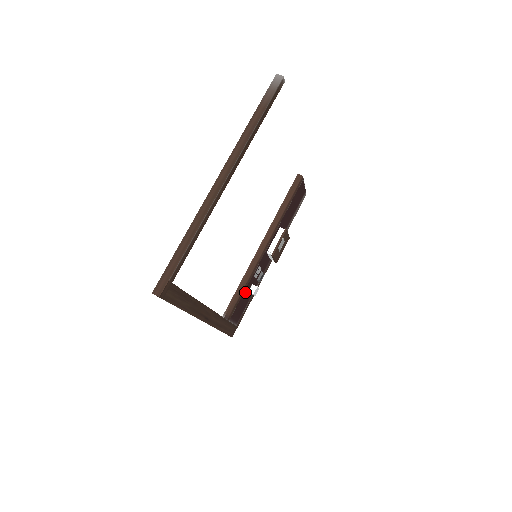
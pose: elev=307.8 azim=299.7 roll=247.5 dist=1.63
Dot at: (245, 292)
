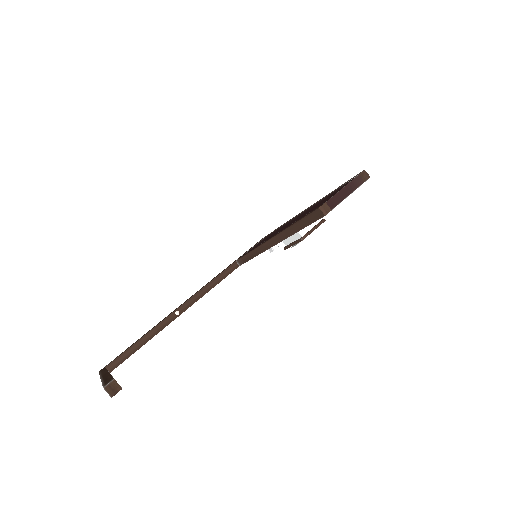
Dot at: occluded
